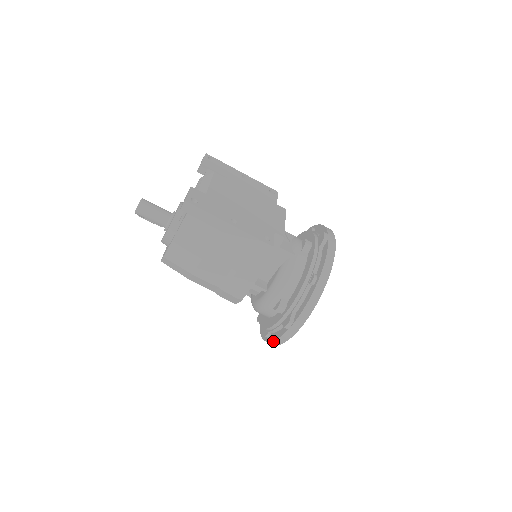
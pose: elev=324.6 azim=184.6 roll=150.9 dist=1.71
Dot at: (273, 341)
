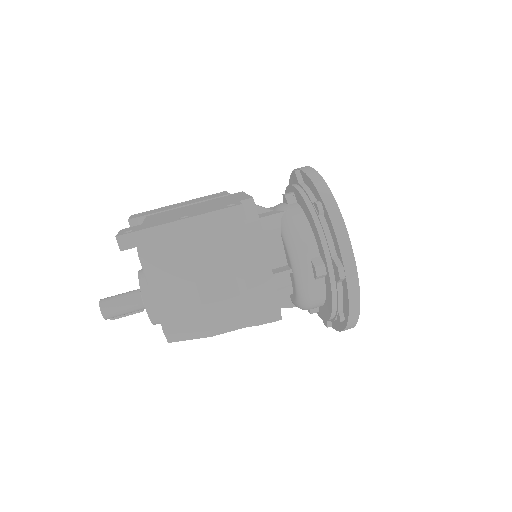
Dot at: (349, 312)
